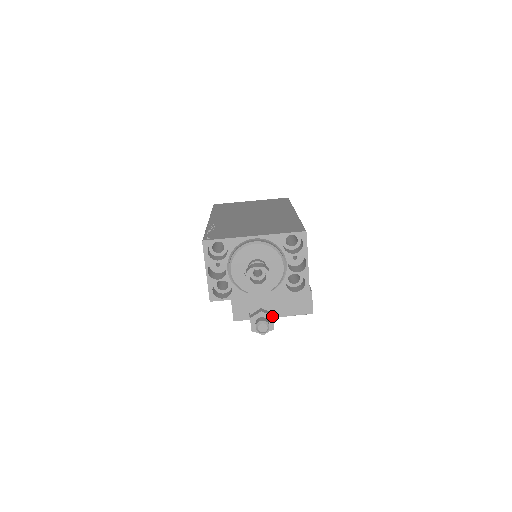
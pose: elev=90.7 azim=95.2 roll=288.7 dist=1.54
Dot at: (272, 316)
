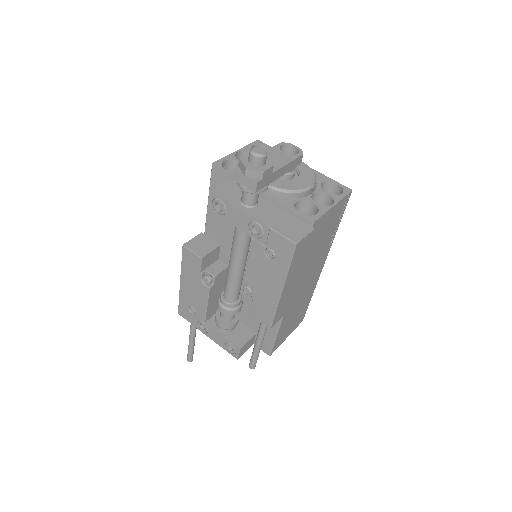
Dot at: (273, 164)
